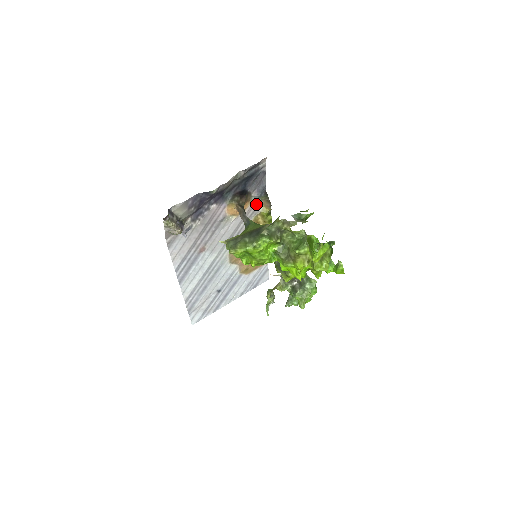
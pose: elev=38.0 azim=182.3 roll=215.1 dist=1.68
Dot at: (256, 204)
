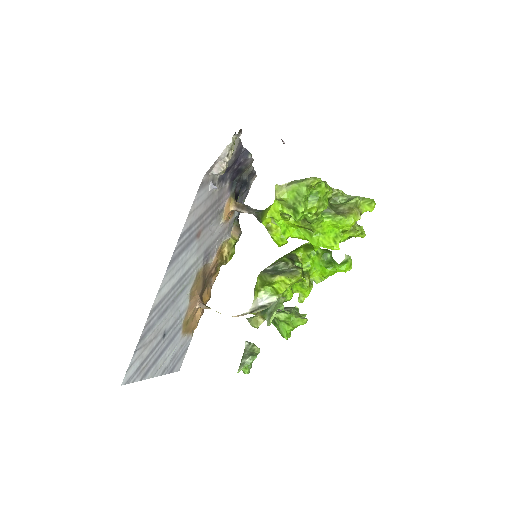
Dot at: (230, 226)
